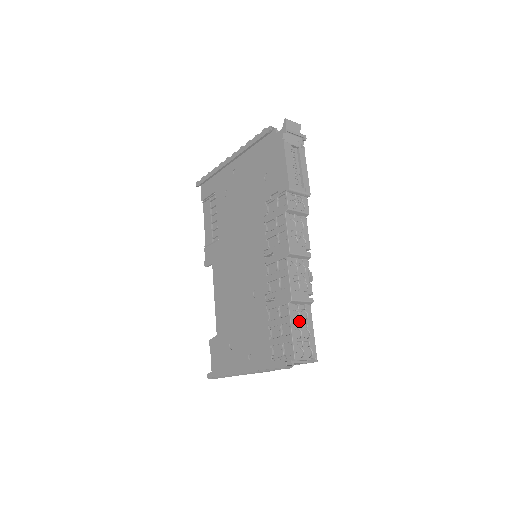
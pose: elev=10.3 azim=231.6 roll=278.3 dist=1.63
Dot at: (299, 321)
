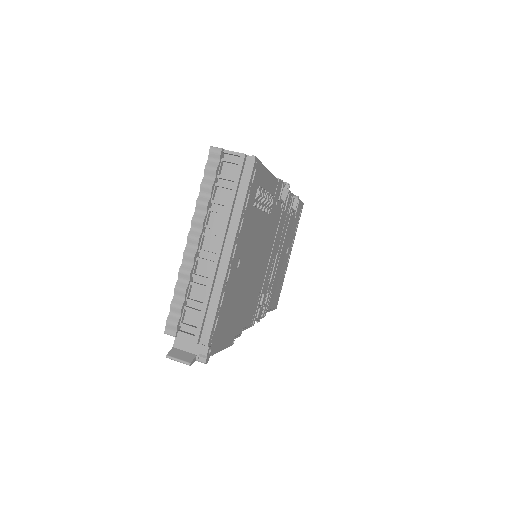
Dot at: occluded
